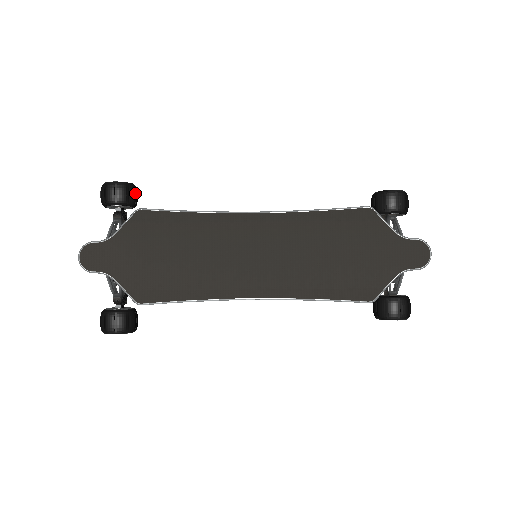
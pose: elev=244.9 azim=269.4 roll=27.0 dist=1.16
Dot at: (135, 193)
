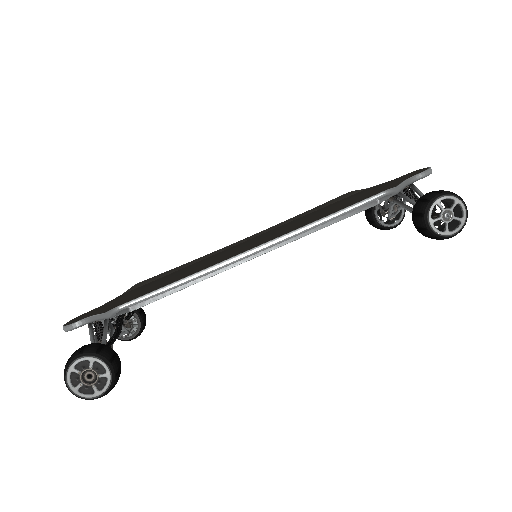
Dot at: (142, 311)
